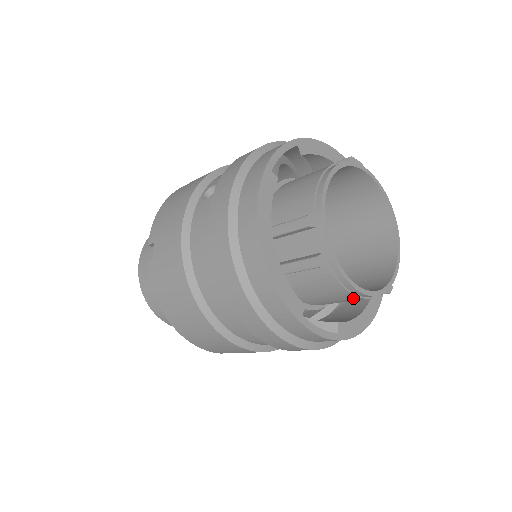
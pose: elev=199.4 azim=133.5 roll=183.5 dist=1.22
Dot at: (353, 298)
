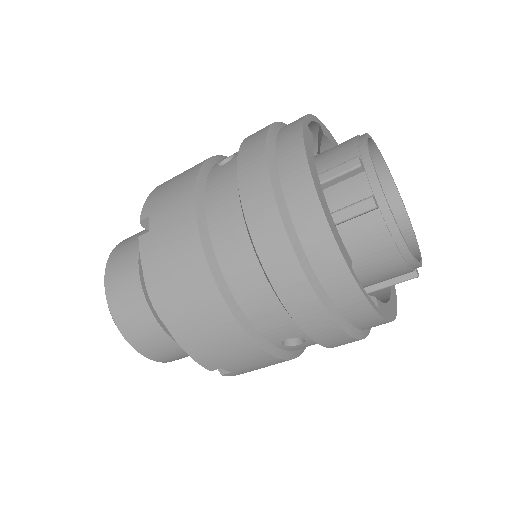
Dot at: (396, 263)
